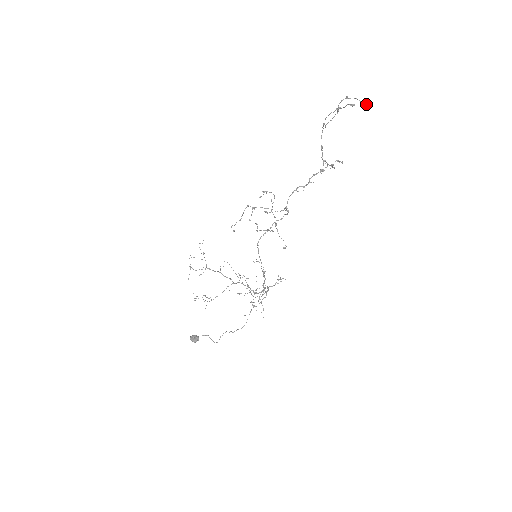
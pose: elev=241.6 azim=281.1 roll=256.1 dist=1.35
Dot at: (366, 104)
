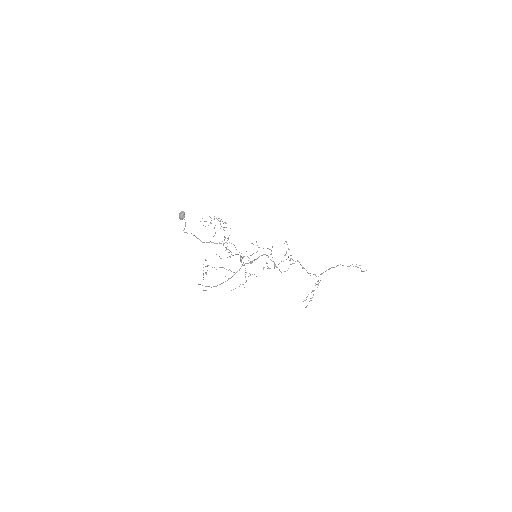
Dot at: occluded
